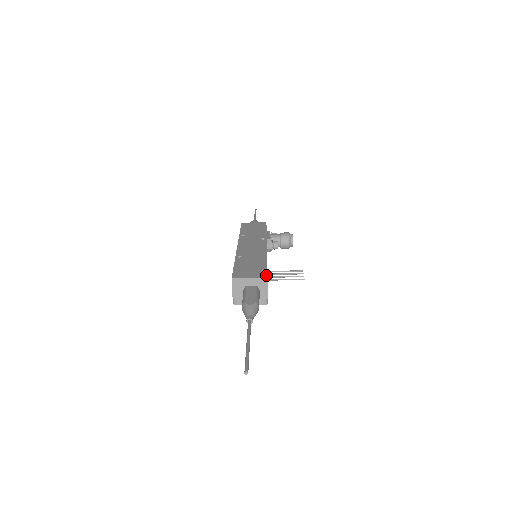
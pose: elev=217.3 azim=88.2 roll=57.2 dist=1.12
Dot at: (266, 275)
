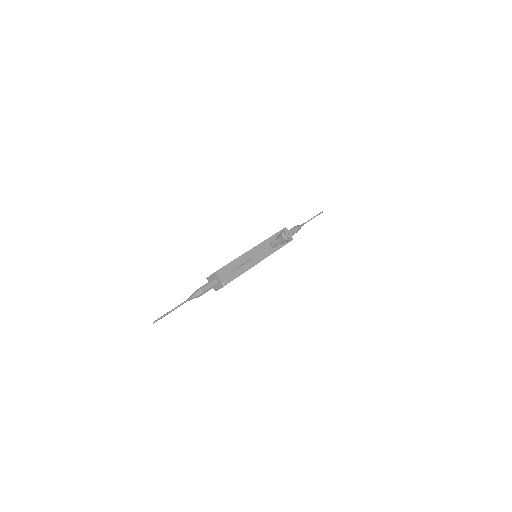
Dot at: (216, 271)
